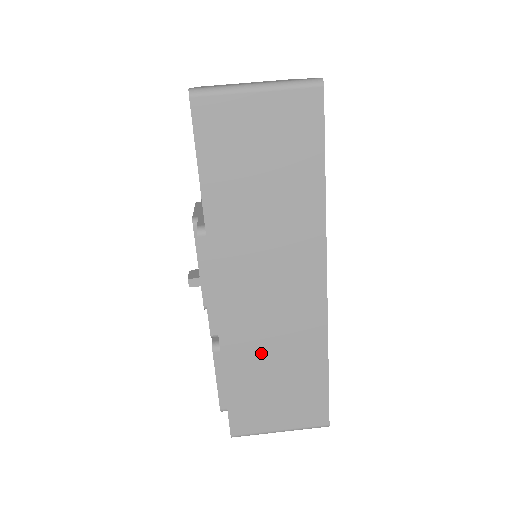
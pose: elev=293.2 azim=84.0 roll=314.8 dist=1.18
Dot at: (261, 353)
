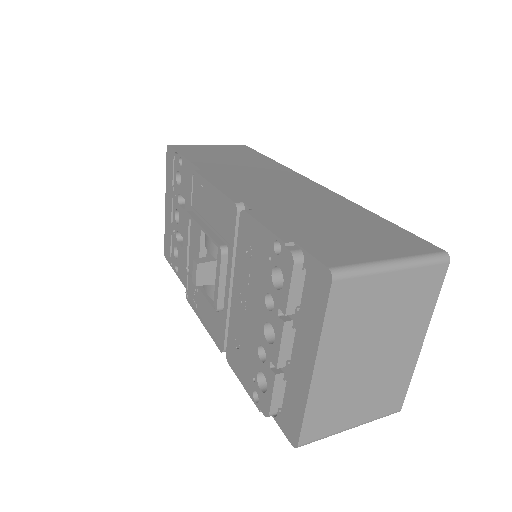
Dot at: (298, 210)
